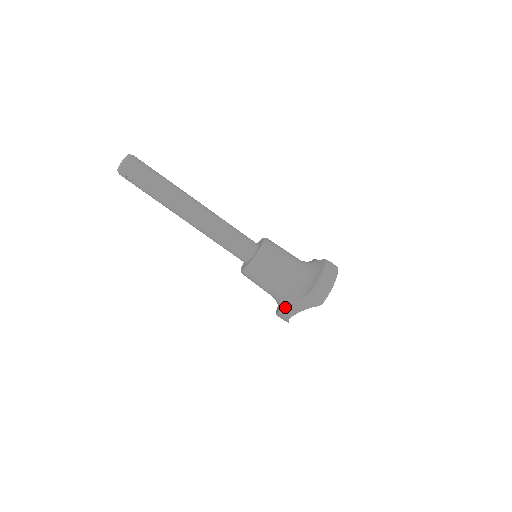
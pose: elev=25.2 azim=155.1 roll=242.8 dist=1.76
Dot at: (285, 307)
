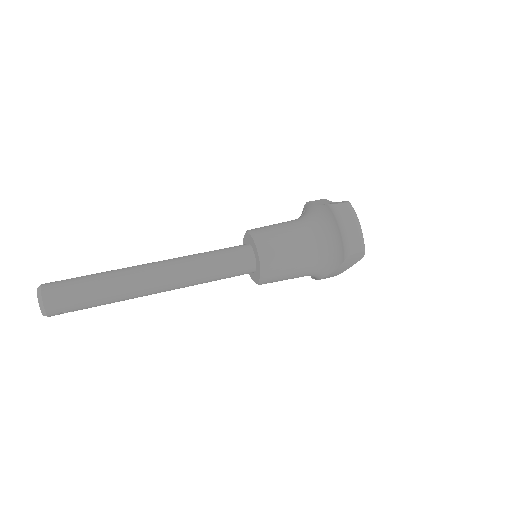
Dot at: (324, 278)
